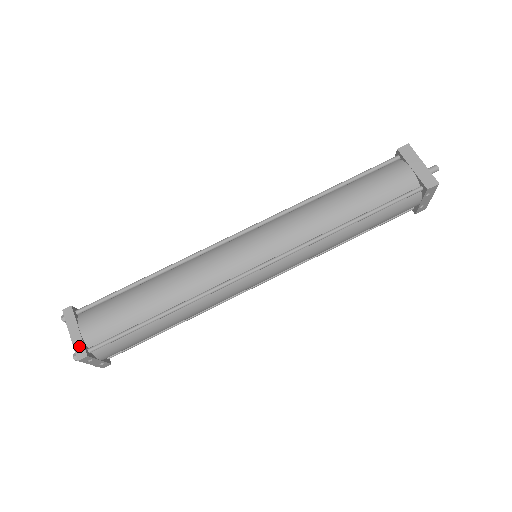
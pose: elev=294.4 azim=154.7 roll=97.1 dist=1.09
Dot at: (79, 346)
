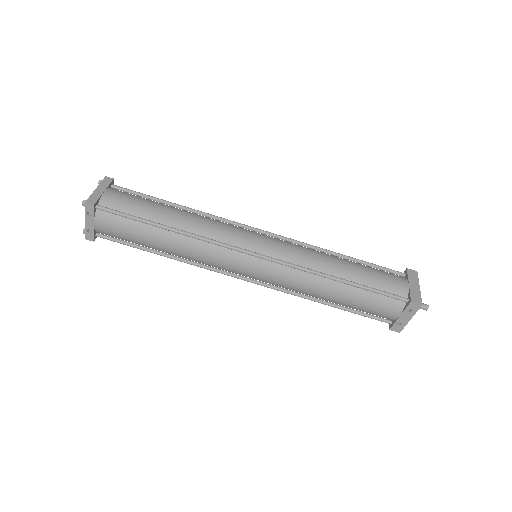
Dot at: (95, 197)
